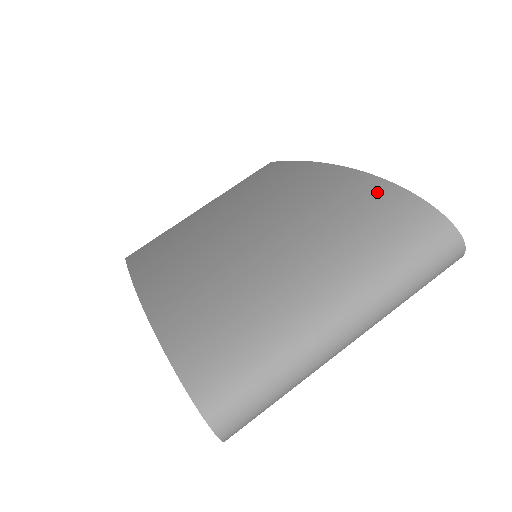
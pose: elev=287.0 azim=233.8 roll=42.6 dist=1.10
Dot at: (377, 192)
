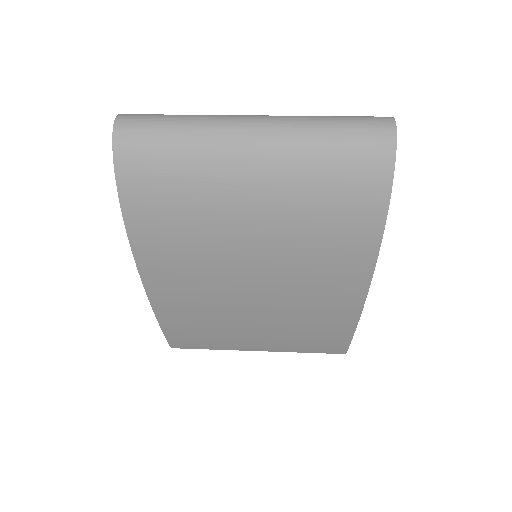
Dot at: occluded
